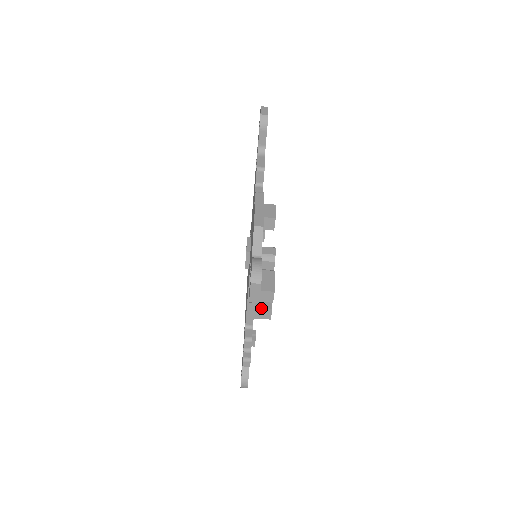
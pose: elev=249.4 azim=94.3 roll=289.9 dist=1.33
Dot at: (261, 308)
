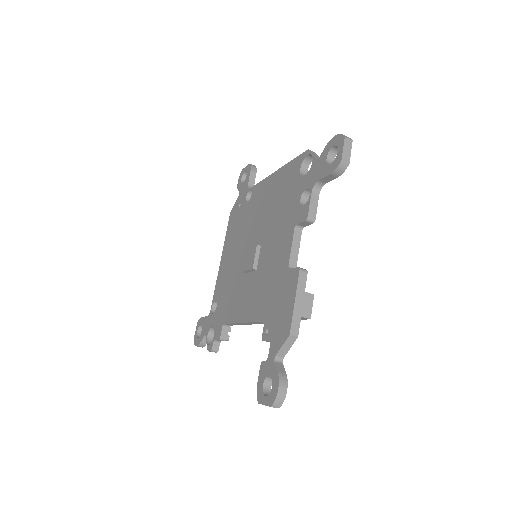
Dot at: occluded
